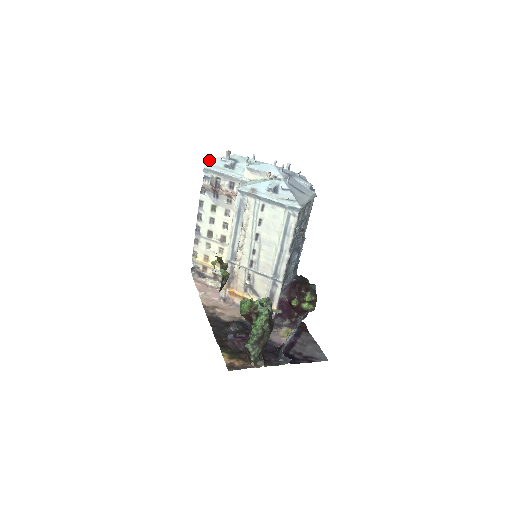
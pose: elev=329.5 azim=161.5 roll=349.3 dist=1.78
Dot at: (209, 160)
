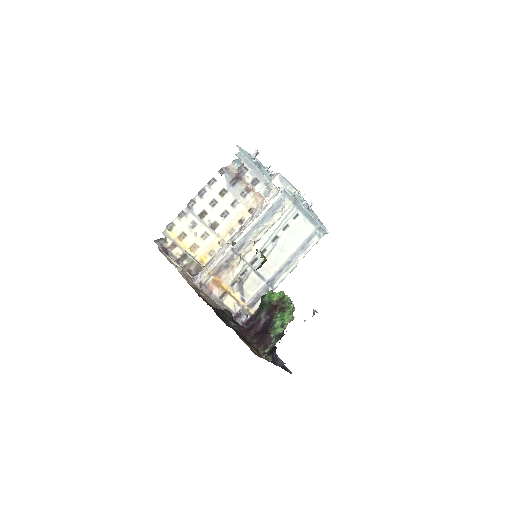
Dot at: (240, 148)
